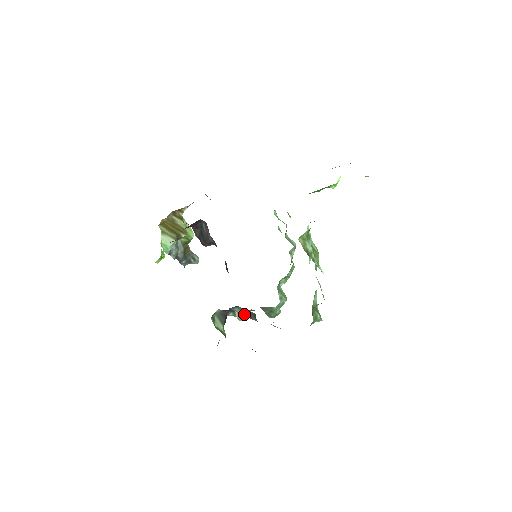
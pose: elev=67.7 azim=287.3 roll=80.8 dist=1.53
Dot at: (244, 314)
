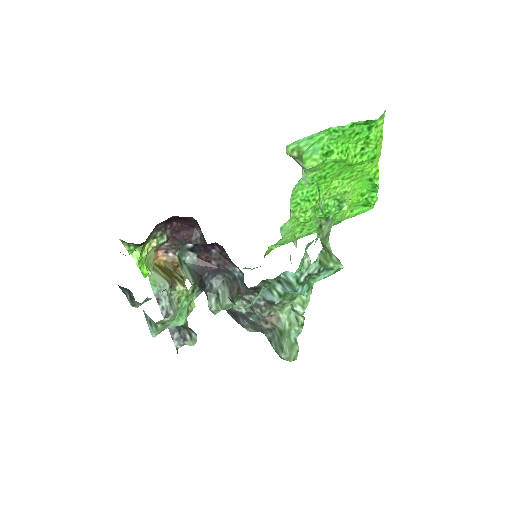
Dot at: (230, 289)
